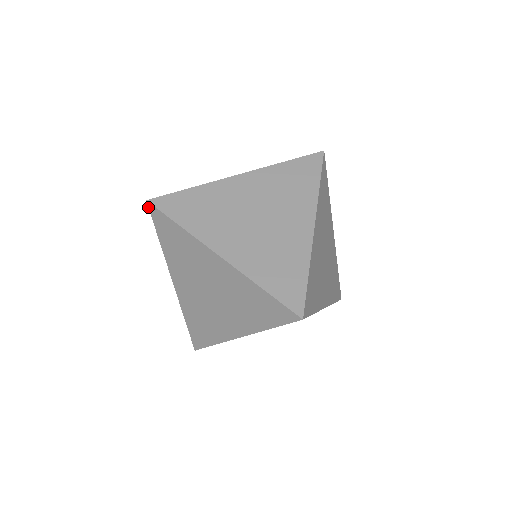
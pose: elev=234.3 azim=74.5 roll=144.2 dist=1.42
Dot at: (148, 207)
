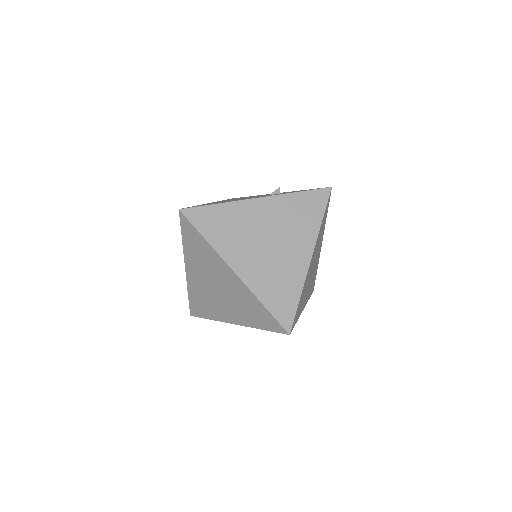
Dot at: (179, 214)
